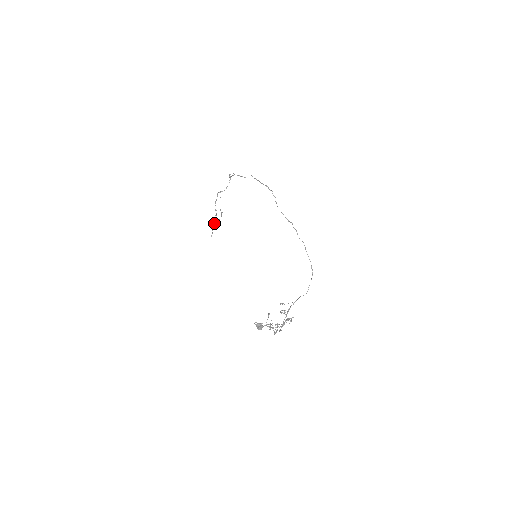
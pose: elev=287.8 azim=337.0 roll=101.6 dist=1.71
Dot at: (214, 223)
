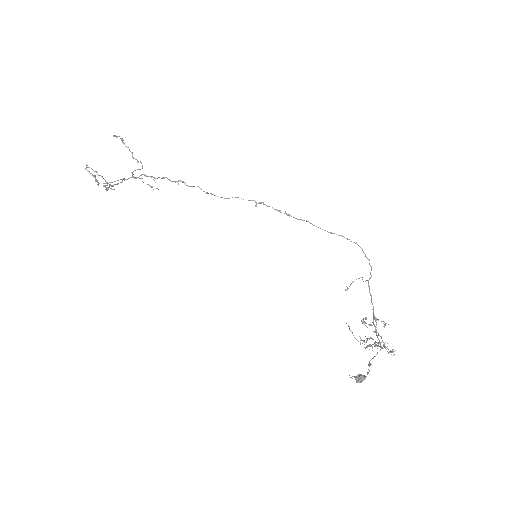
Dot at: occluded
